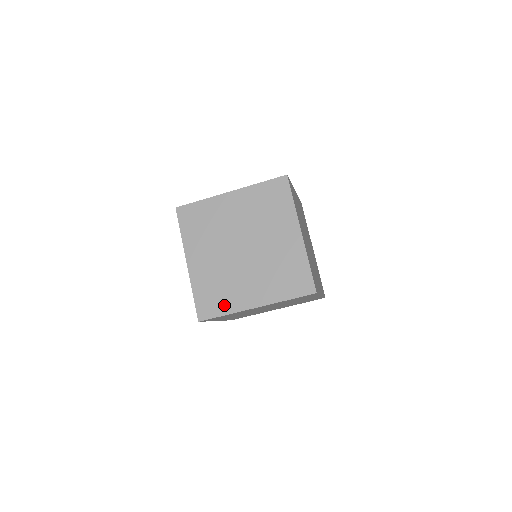
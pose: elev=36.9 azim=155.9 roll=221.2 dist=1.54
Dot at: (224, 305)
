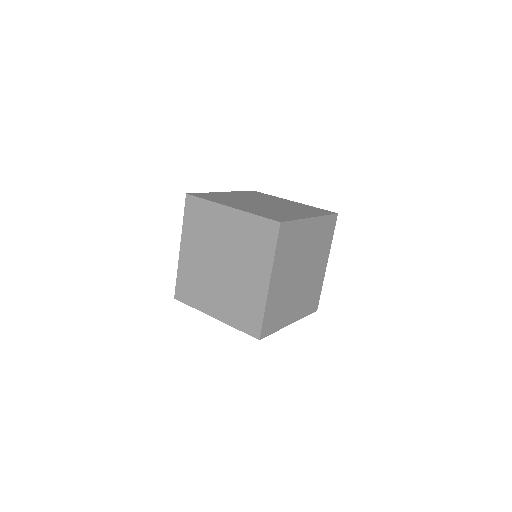
Dot at: (194, 299)
